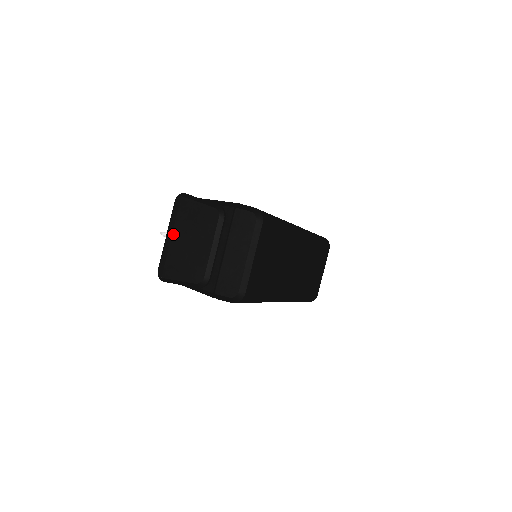
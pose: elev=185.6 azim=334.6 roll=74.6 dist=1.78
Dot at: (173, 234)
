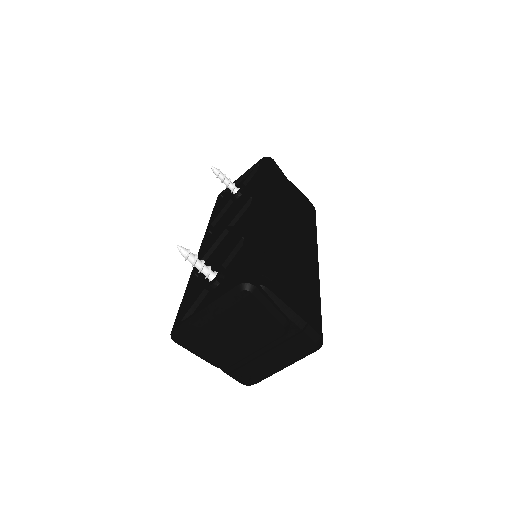
Dot at: (216, 319)
